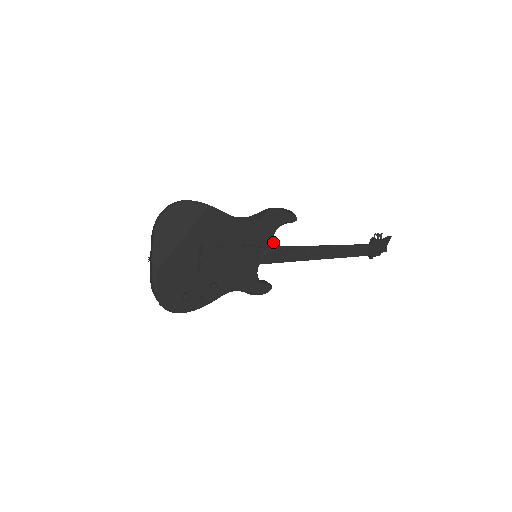
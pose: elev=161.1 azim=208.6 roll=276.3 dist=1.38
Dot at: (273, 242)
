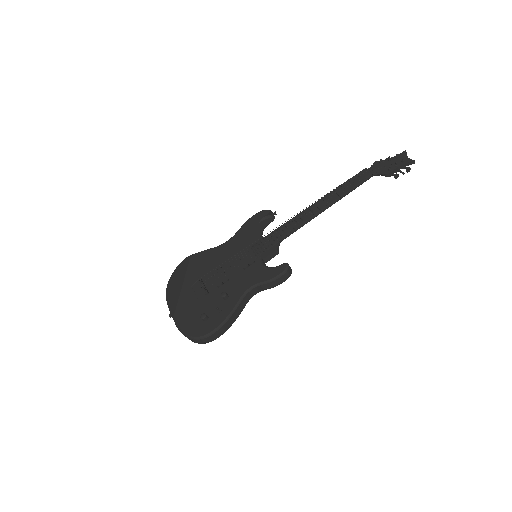
Dot at: occluded
